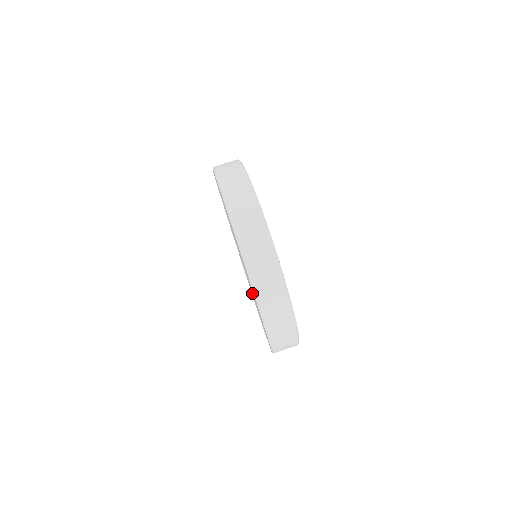
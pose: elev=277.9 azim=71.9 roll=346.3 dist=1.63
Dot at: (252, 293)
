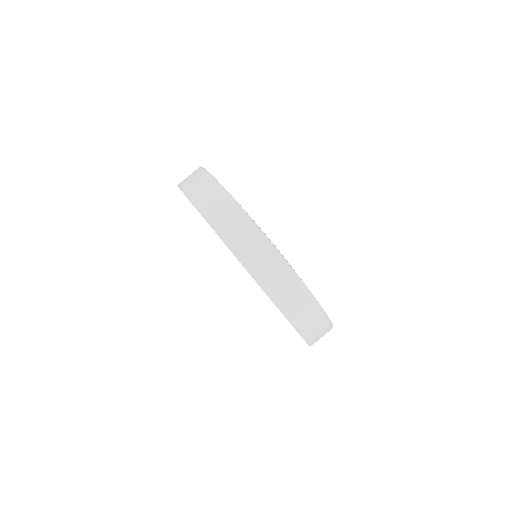
Dot at: occluded
